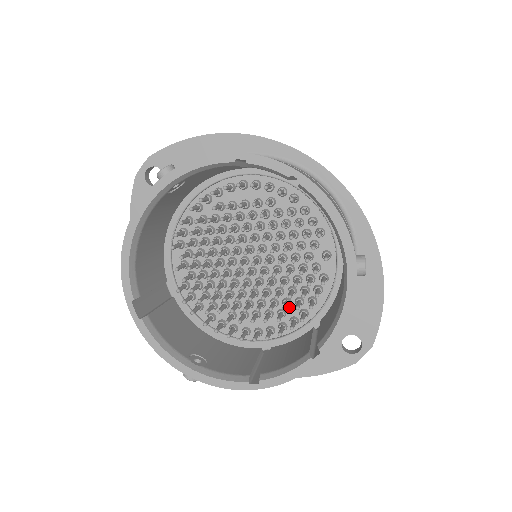
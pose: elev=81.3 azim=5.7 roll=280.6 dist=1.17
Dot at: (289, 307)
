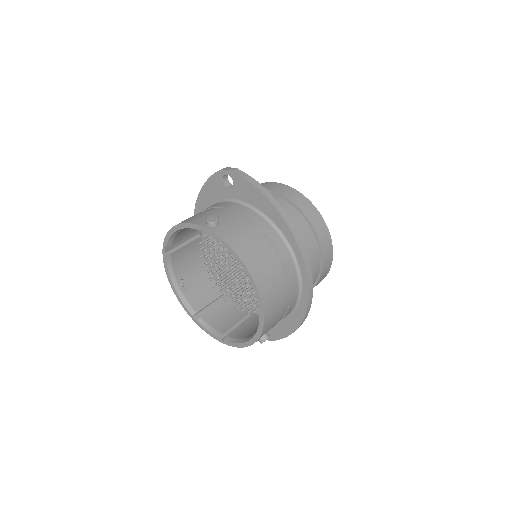
Dot at: occluded
